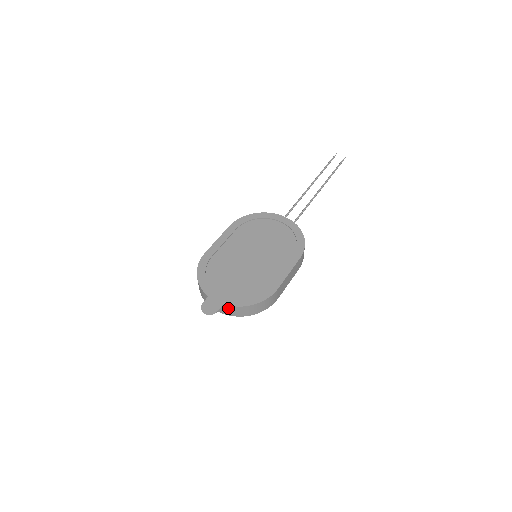
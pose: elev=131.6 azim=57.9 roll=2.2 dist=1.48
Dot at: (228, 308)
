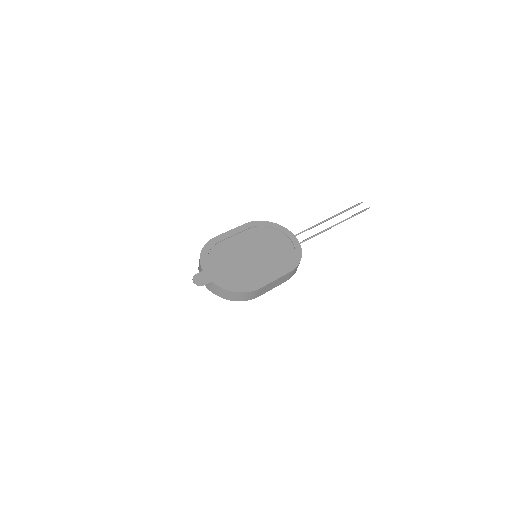
Dot at: (214, 286)
